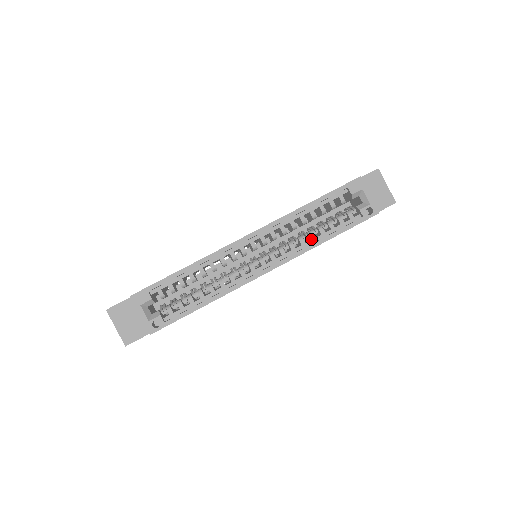
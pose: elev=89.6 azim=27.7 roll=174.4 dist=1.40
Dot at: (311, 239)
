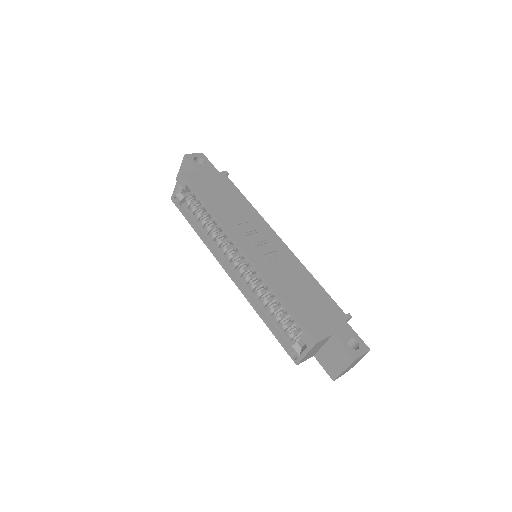
Dot at: (261, 304)
